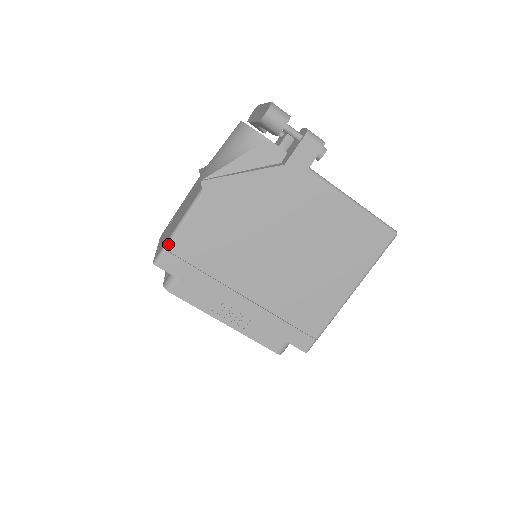
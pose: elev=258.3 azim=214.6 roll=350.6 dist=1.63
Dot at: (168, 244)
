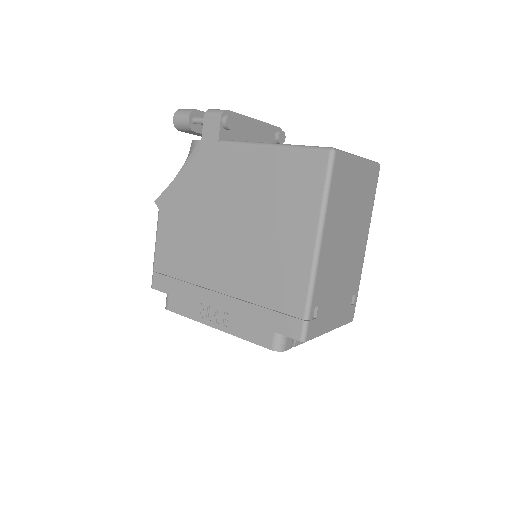
Dot at: (153, 266)
